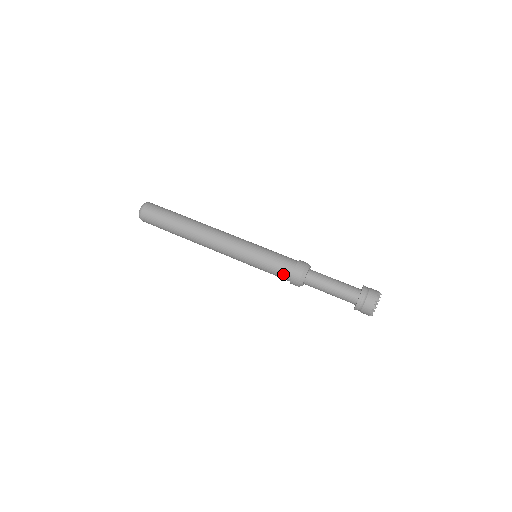
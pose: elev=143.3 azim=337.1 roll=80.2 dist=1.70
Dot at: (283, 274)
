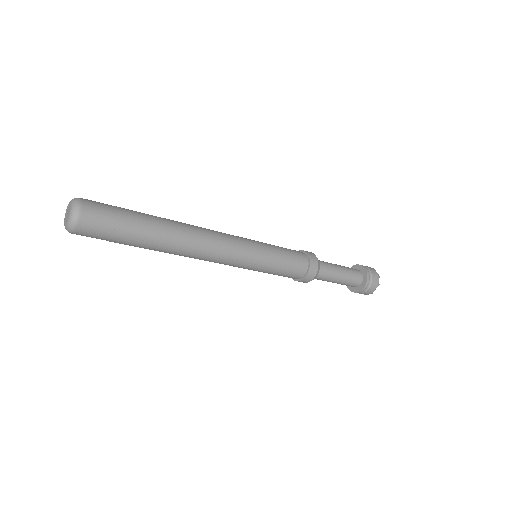
Dot at: (297, 272)
